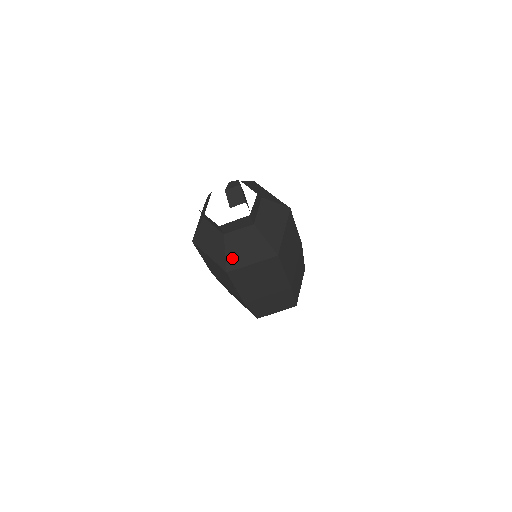
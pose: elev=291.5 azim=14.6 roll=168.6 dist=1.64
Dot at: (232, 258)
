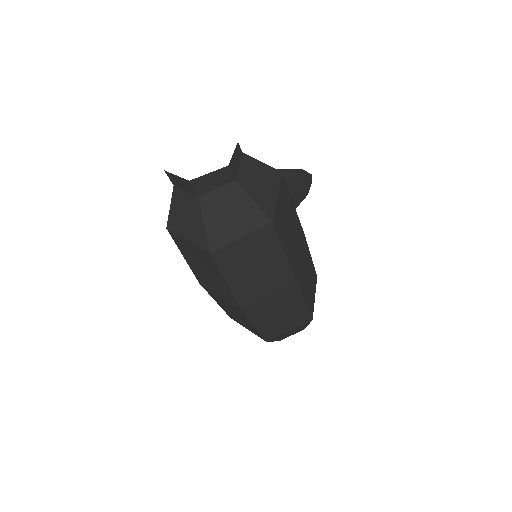
Dot at: (174, 218)
